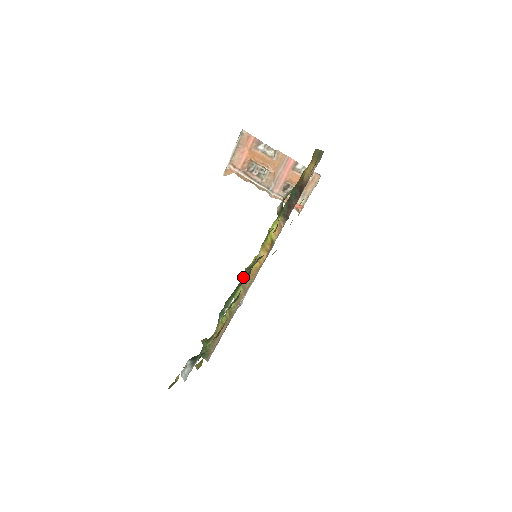
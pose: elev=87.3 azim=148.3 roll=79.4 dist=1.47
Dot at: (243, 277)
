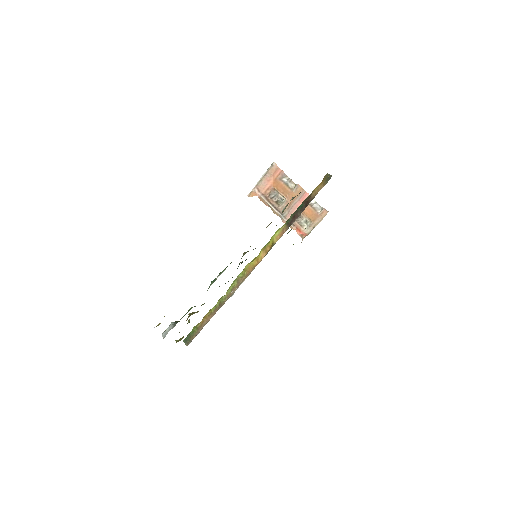
Dot at: occluded
